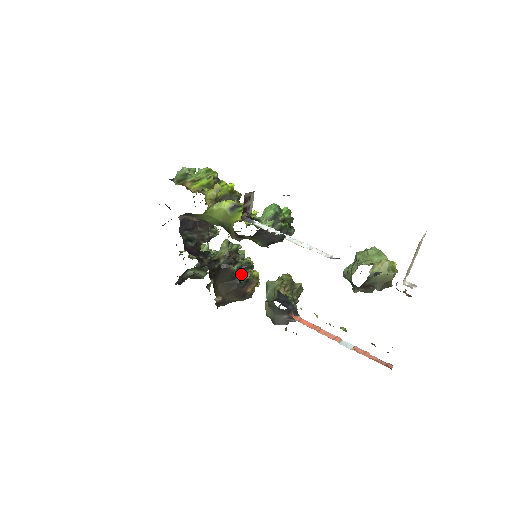
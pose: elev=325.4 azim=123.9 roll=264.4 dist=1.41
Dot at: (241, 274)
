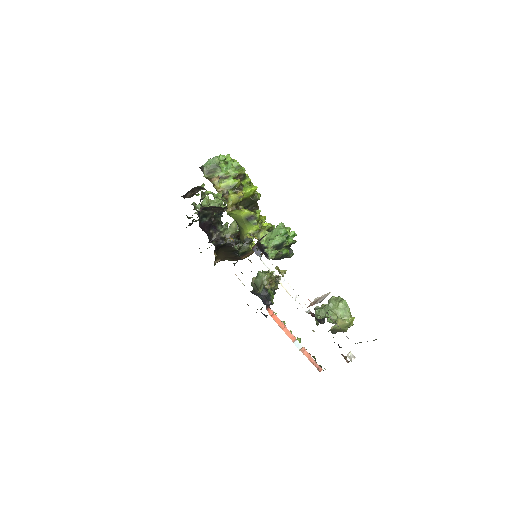
Dot at: (241, 247)
